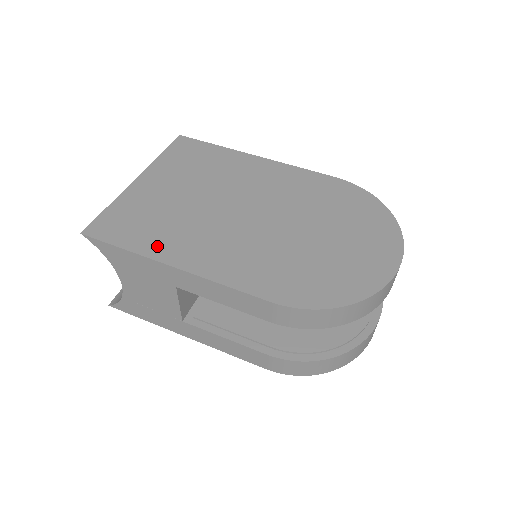
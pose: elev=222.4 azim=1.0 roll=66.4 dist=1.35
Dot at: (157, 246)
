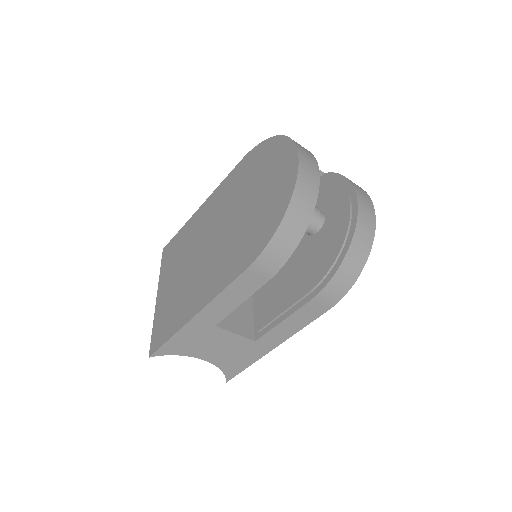
Dot at: (182, 317)
